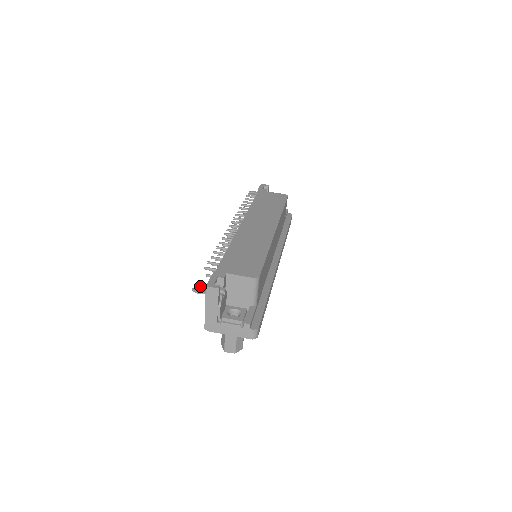
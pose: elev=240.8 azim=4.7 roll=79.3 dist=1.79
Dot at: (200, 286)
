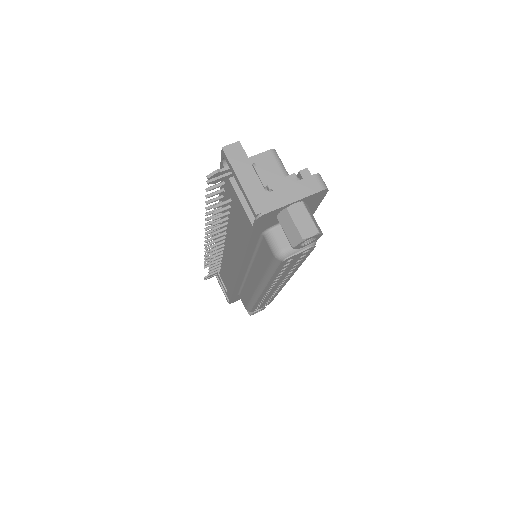
Dot at: (214, 177)
